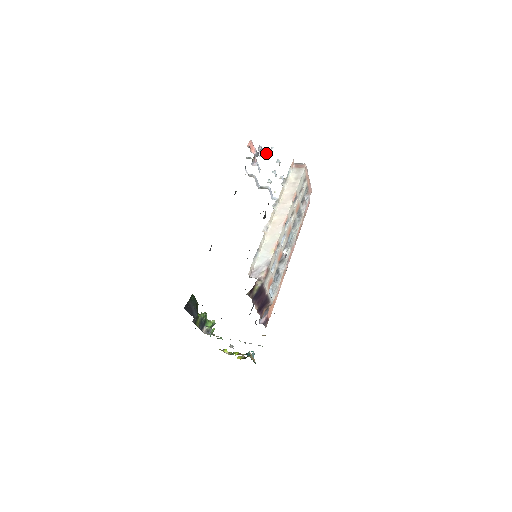
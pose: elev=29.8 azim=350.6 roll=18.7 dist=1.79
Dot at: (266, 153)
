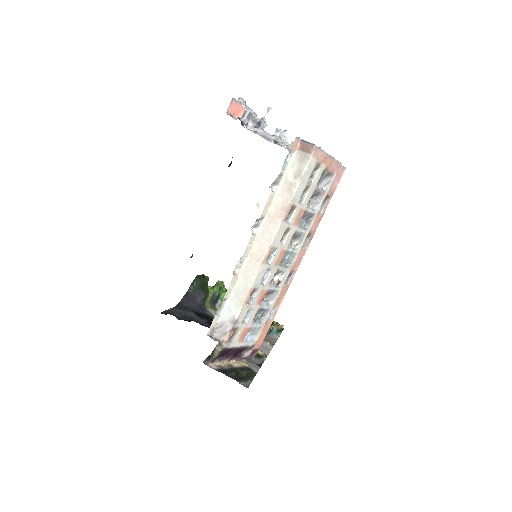
Dot at: (259, 119)
